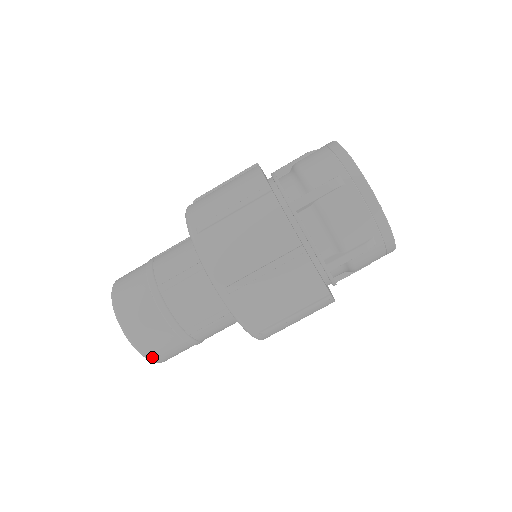
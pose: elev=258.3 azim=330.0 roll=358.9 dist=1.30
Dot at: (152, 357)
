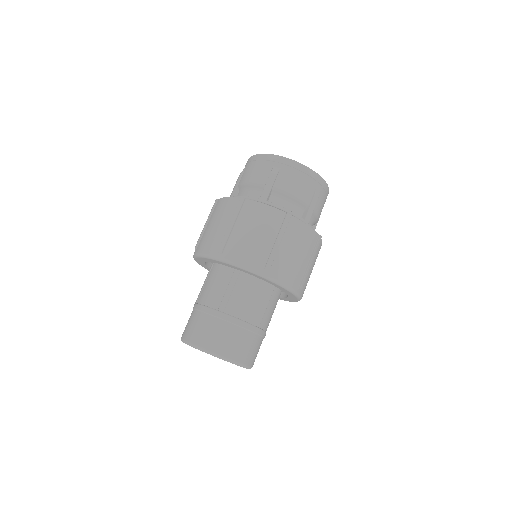
Dot at: (246, 362)
